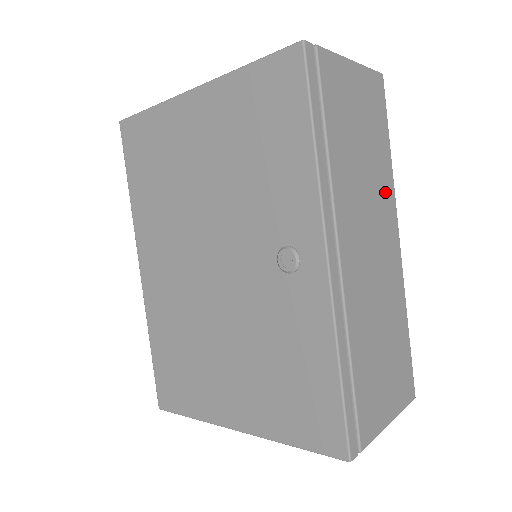
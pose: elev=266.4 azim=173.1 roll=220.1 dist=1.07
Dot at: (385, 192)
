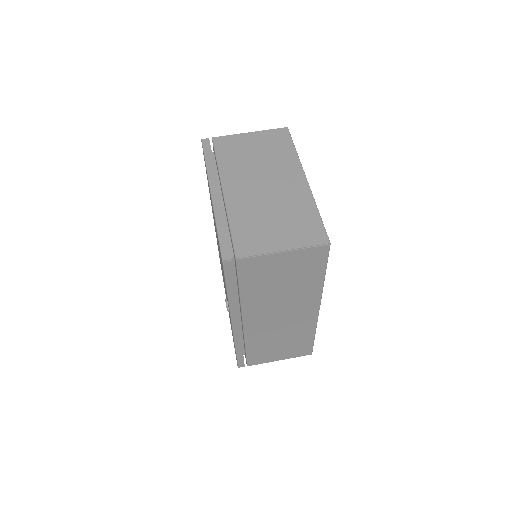
Dot at: (307, 296)
